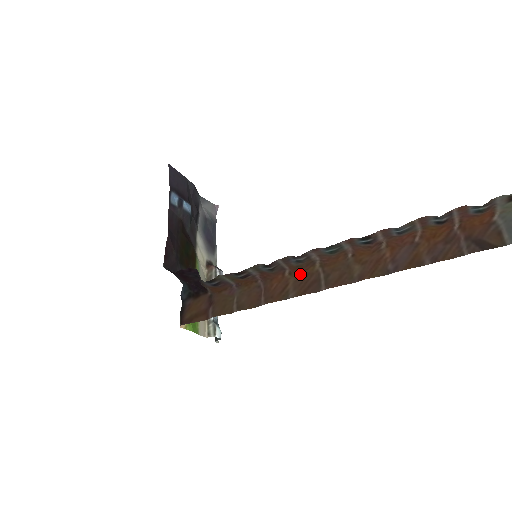
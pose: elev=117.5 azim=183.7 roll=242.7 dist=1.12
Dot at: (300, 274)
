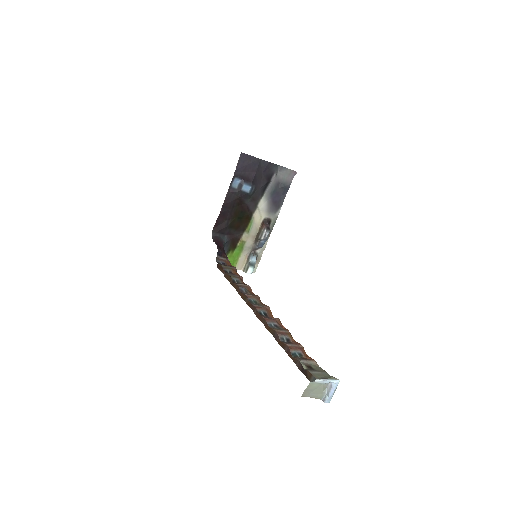
Dot at: occluded
